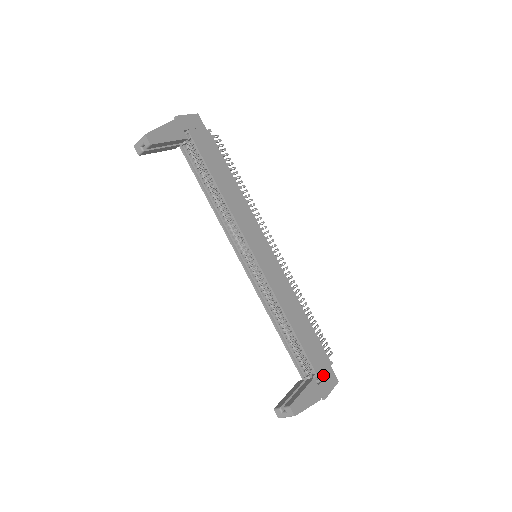
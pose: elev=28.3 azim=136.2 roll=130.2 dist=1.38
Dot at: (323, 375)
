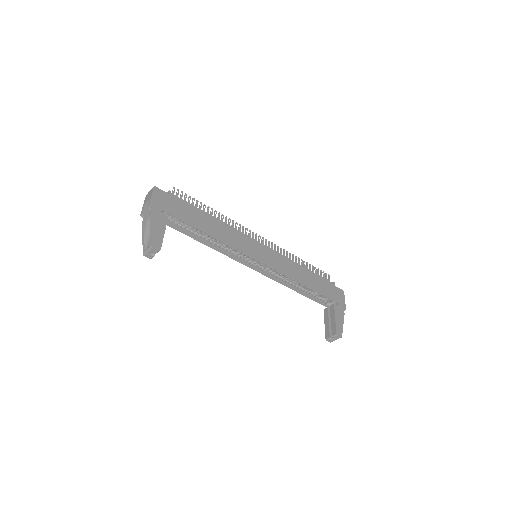
Dot at: (336, 297)
